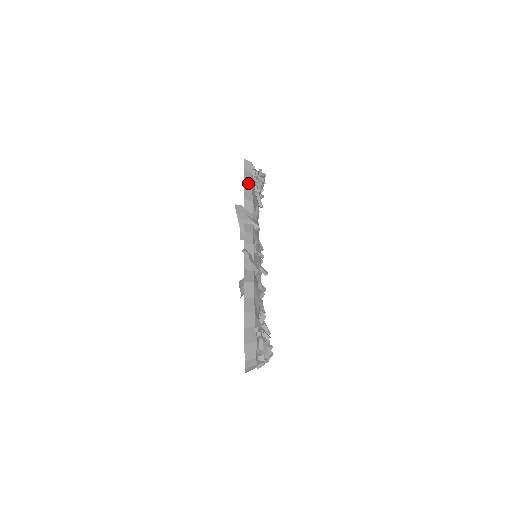
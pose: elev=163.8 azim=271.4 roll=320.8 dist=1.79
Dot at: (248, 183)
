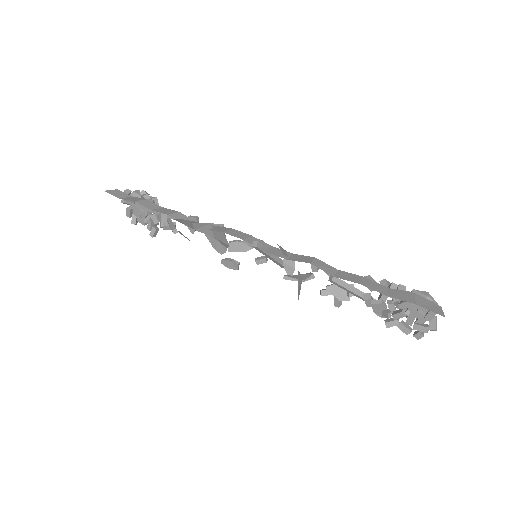
Dot at: (147, 203)
